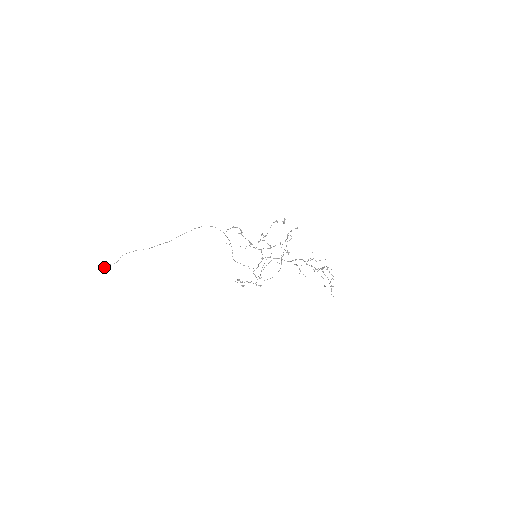
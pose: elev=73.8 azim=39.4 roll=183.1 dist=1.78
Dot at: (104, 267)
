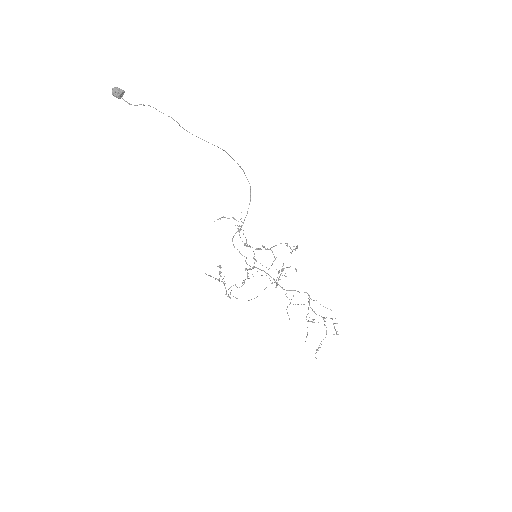
Dot at: (116, 93)
